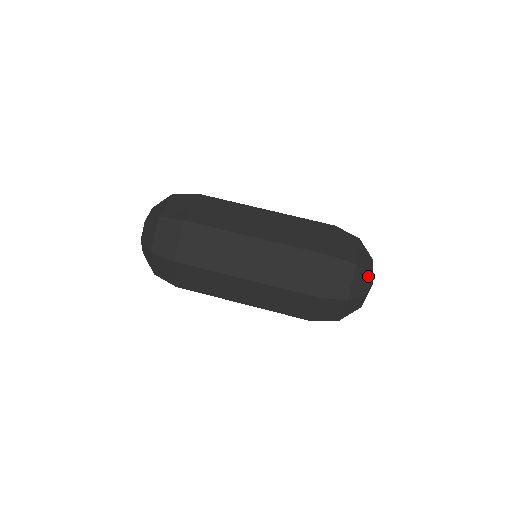
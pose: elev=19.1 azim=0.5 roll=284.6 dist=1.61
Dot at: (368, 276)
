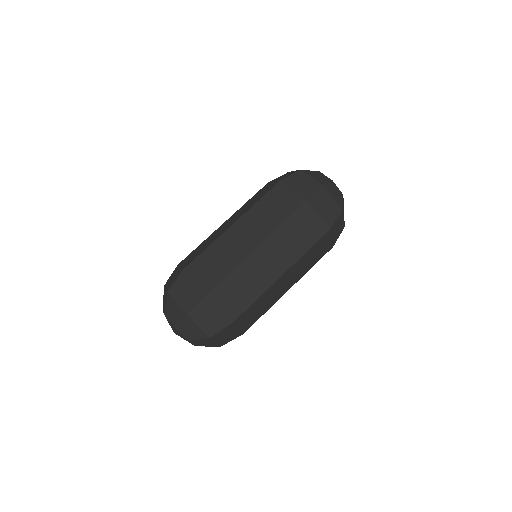
Dot at: occluded
